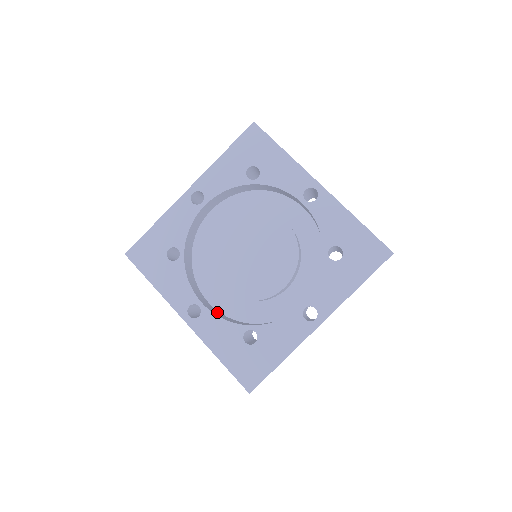
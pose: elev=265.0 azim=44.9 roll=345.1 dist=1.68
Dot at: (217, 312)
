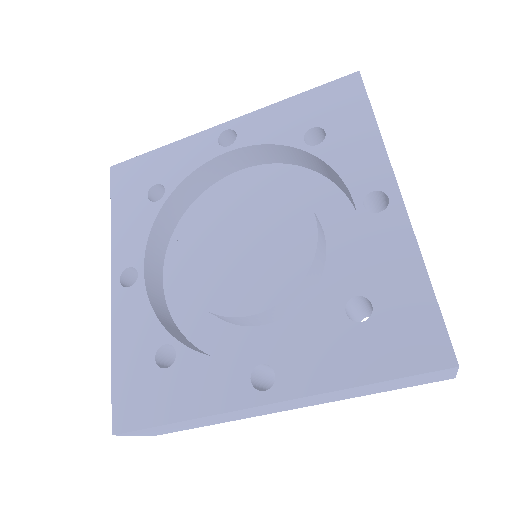
Dot at: (160, 299)
